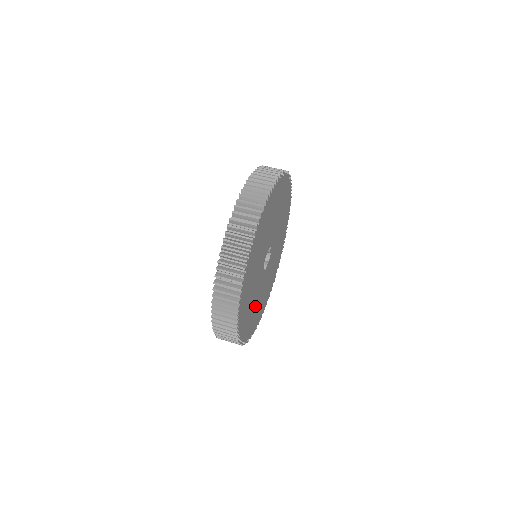
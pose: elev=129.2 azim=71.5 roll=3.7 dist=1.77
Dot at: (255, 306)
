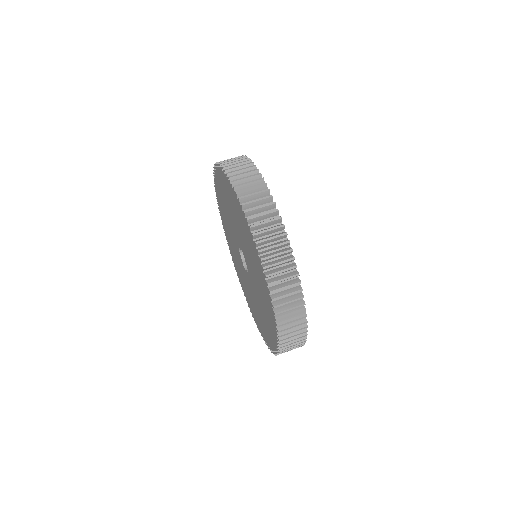
Dot at: occluded
